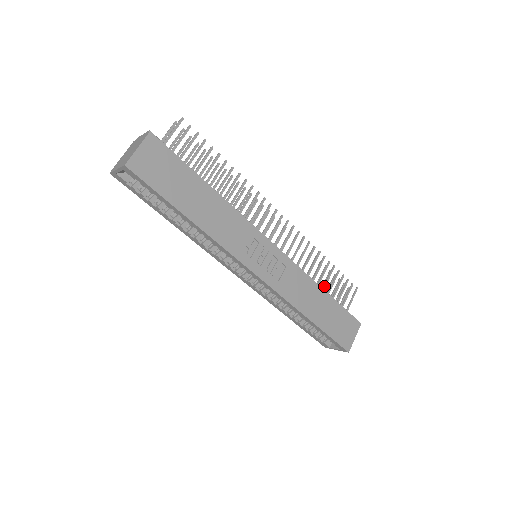
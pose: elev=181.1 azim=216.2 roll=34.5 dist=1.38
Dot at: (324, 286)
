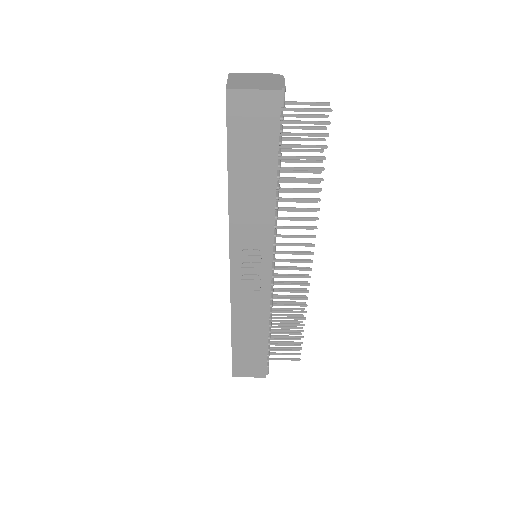
Dot at: (277, 330)
